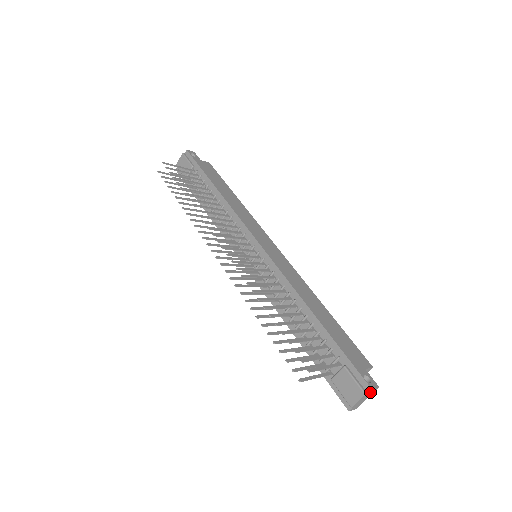
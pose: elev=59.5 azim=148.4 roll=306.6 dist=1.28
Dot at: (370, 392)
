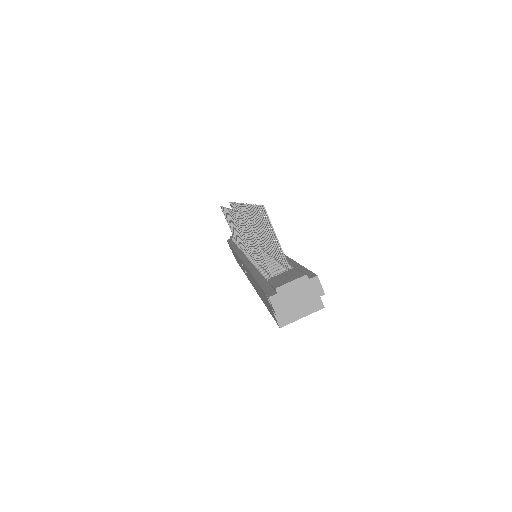
Dot at: (312, 284)
